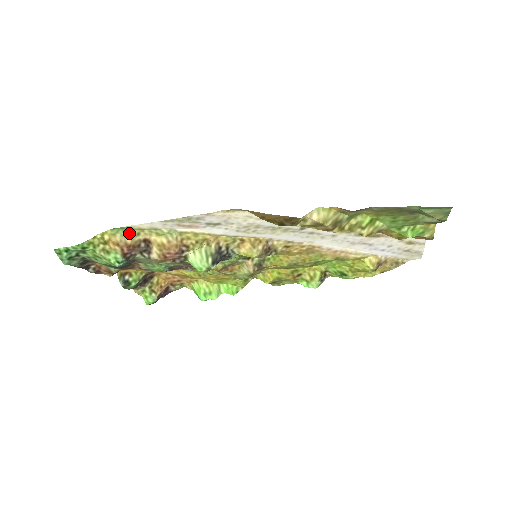
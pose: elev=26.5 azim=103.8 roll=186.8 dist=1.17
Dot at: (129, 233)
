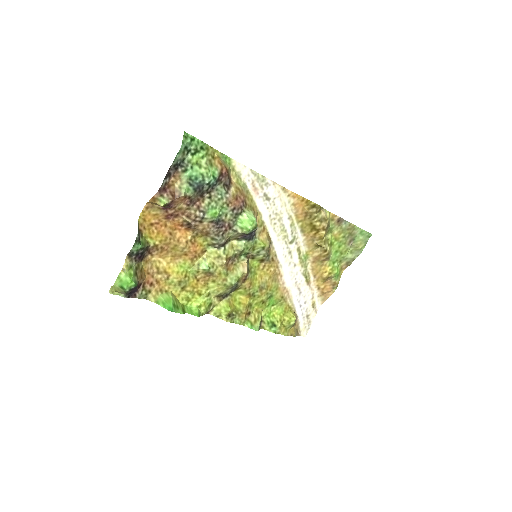
Dot at: (227, 164)
